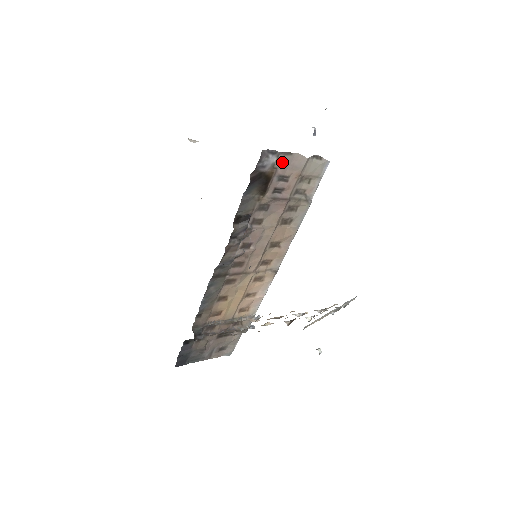
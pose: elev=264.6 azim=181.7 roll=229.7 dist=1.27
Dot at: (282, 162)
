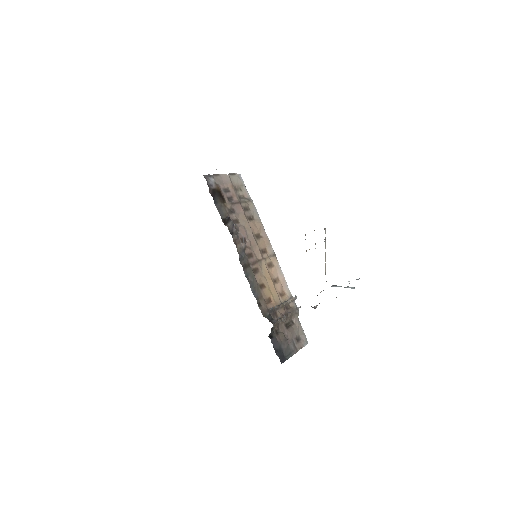
Dot at: (218, 181)
